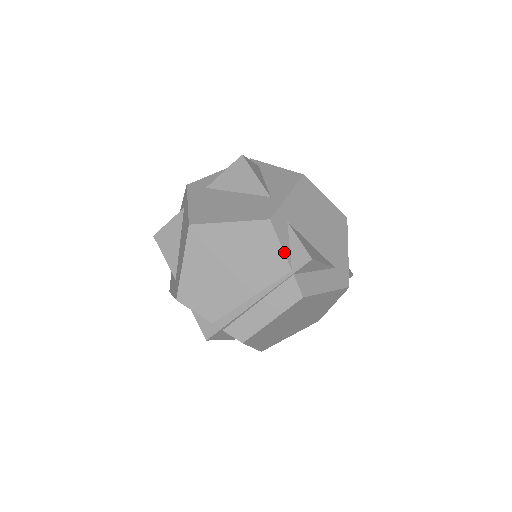
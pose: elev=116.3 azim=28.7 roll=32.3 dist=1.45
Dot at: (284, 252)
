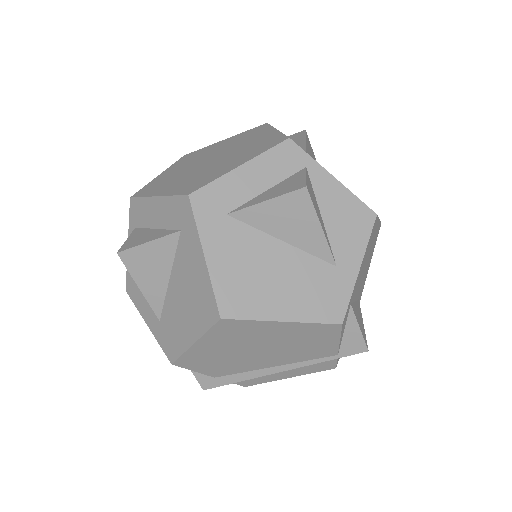
Dot at: (339, 344)
